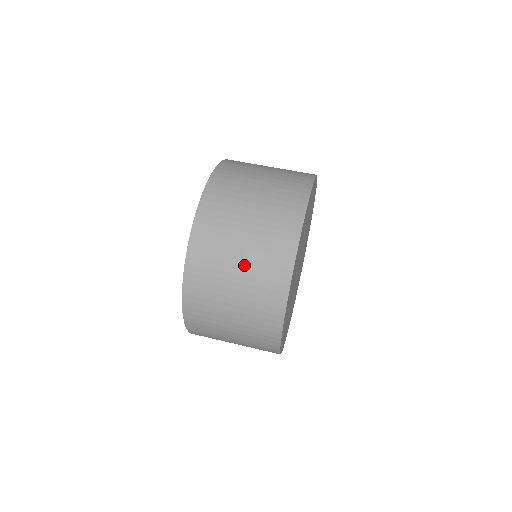
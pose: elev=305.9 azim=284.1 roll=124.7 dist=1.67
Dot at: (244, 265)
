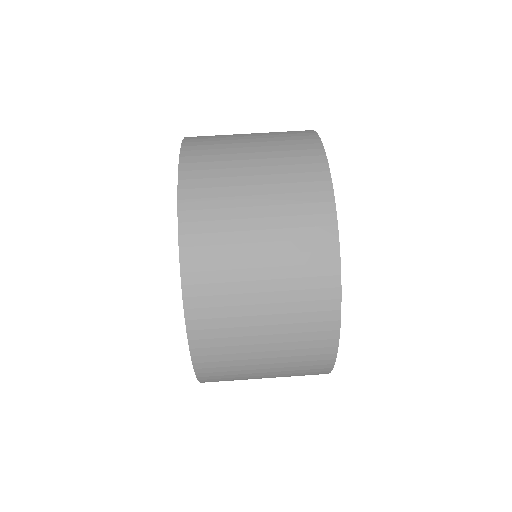
Dot at: (270, 289)
